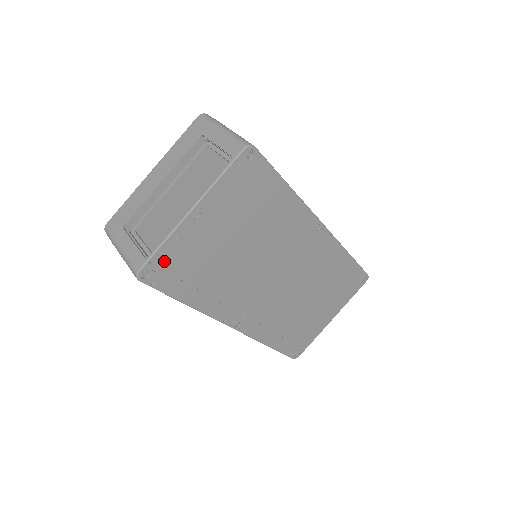
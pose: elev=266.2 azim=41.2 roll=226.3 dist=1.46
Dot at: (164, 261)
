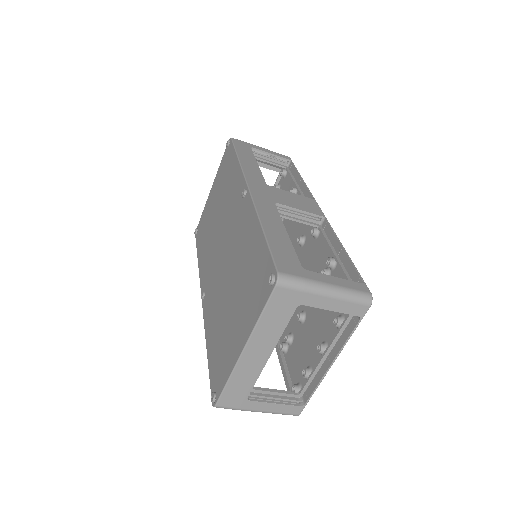
Dot at: occluded
